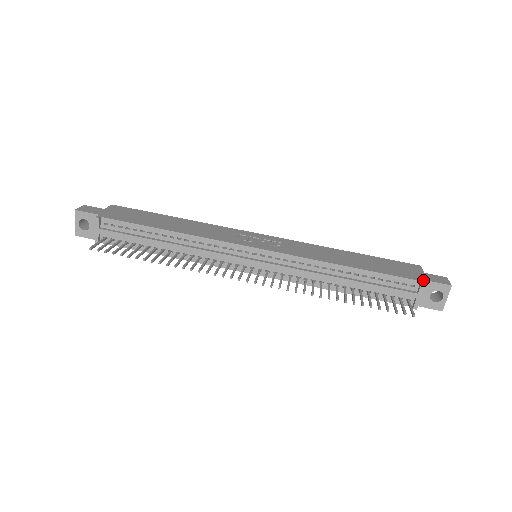
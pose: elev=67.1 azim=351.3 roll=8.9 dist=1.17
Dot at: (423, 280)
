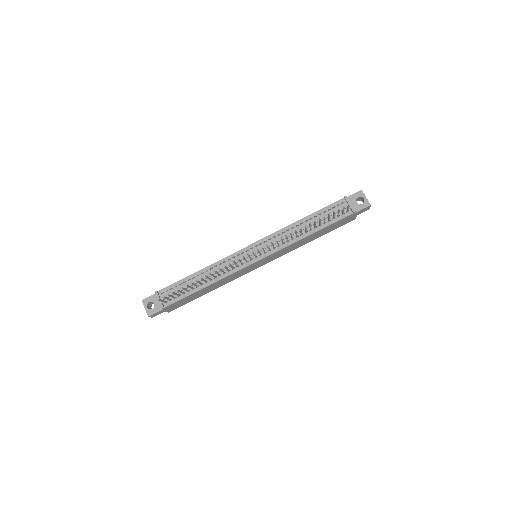
Dot at: (345, 197)
